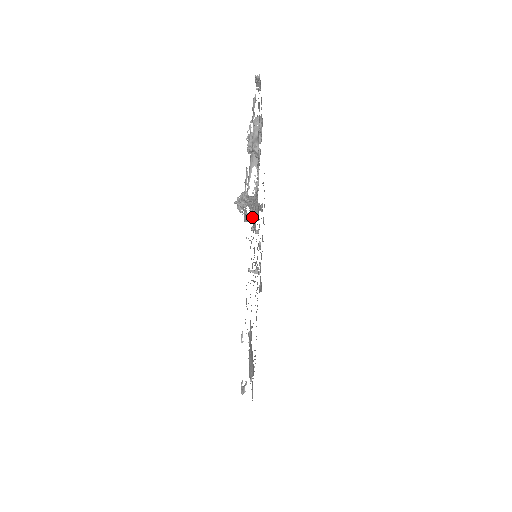
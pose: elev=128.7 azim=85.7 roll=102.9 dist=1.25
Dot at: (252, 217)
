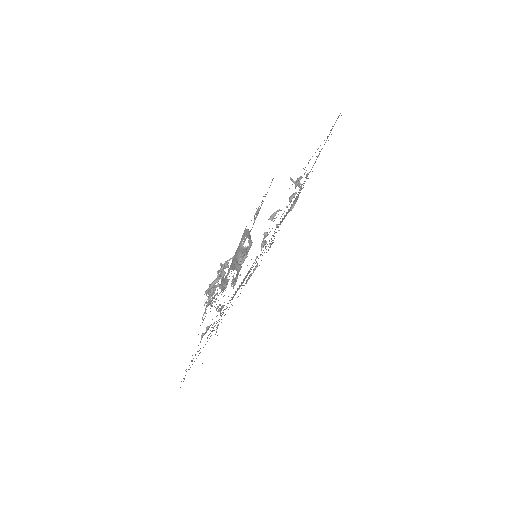
Dot at: (206, 332)
